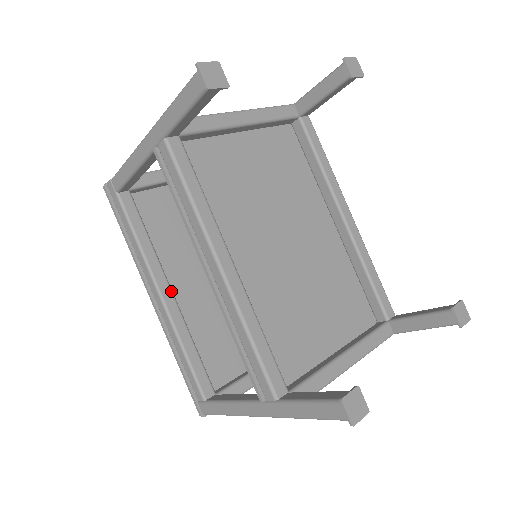
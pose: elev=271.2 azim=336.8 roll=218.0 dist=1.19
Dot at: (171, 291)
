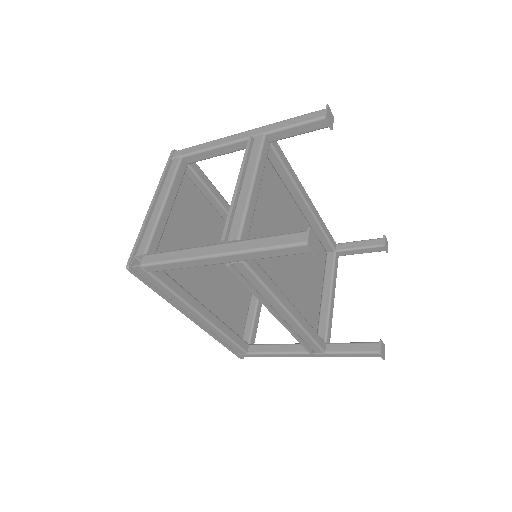
Dot at: (207, 310)
